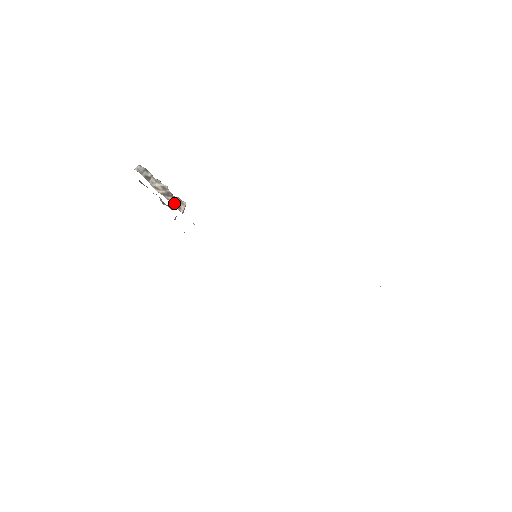
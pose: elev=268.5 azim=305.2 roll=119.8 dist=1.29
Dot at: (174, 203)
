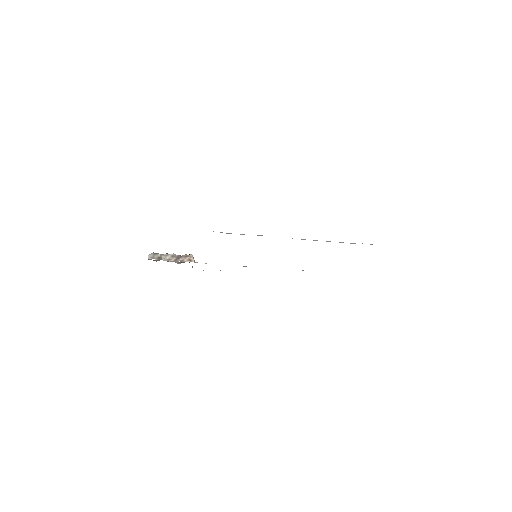
Dot at: (185, 260)
